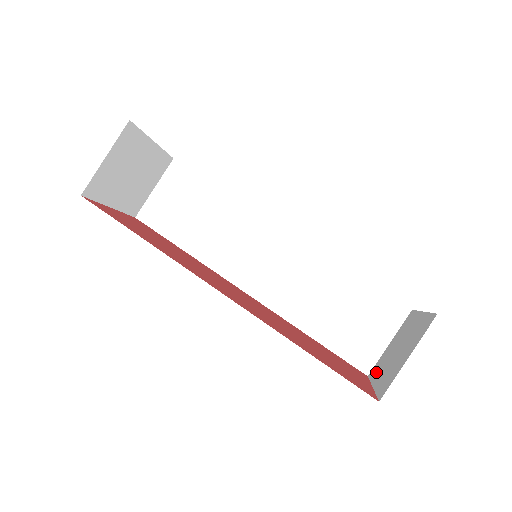
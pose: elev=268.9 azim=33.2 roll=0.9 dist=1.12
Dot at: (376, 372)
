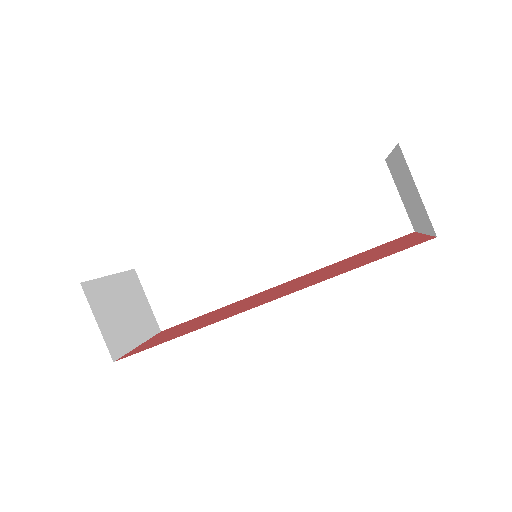
Dot at: (415, 223)
